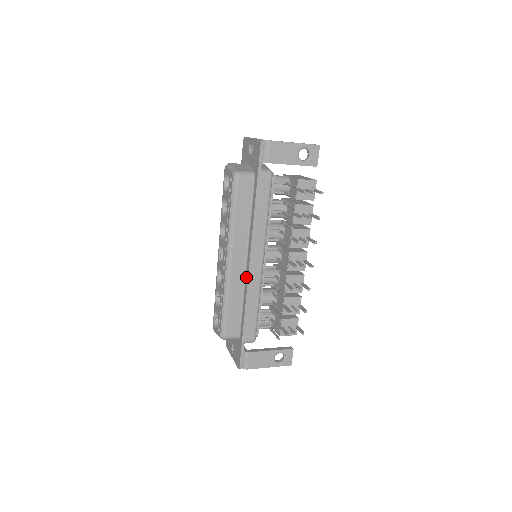
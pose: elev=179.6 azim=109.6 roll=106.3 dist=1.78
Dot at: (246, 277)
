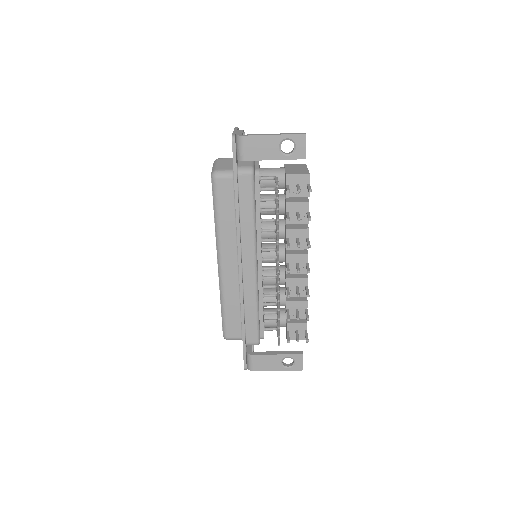
Dot at: (239, 281)
